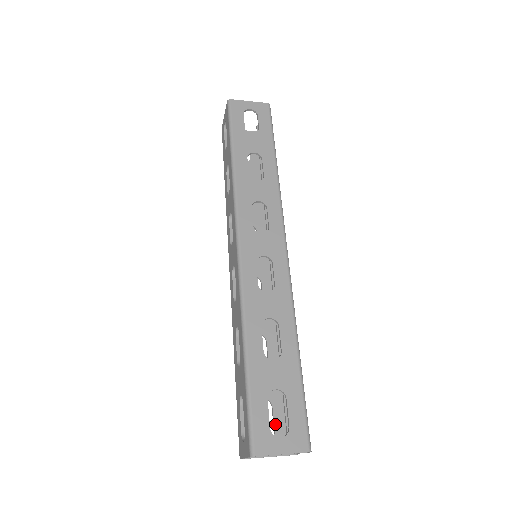
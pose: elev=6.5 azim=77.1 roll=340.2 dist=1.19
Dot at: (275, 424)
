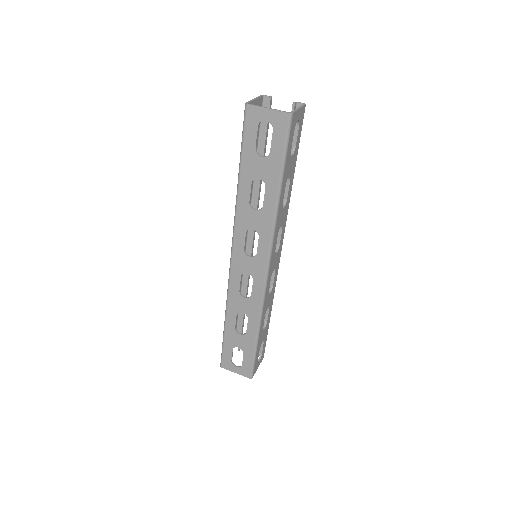
Dot at: occluded
